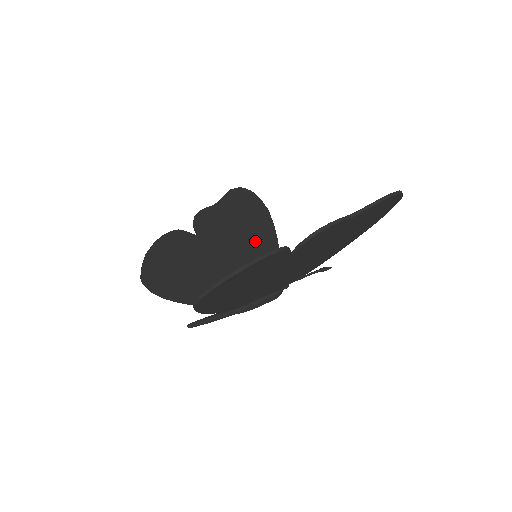
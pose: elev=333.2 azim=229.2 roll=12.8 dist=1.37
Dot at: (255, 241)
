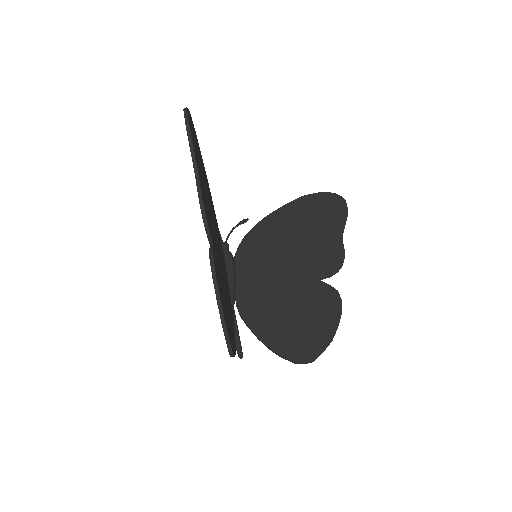
Dot at: occluded
